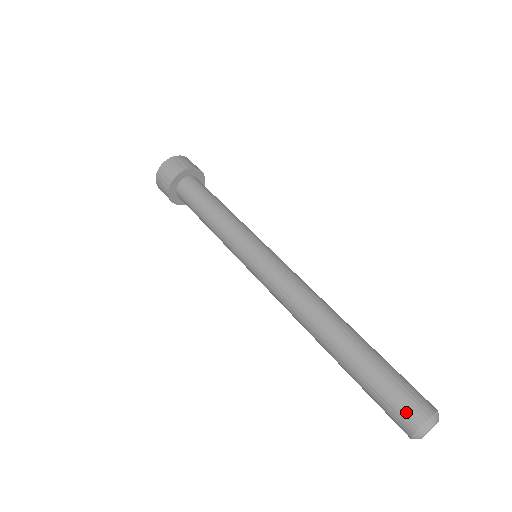
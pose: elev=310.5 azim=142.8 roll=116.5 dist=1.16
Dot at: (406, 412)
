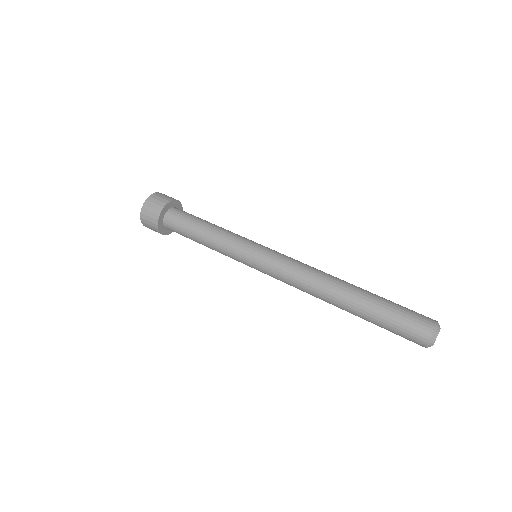
Dot at: (420, 326)
